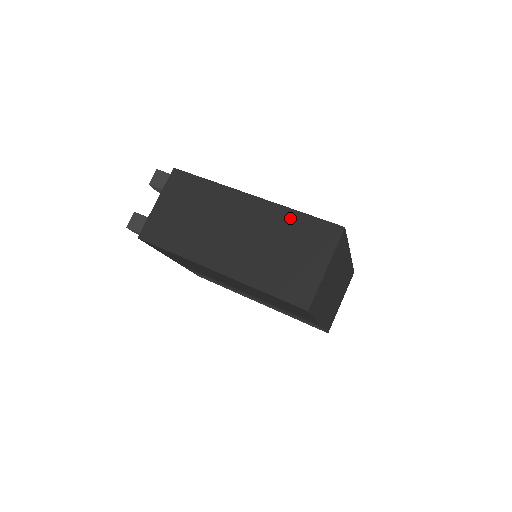
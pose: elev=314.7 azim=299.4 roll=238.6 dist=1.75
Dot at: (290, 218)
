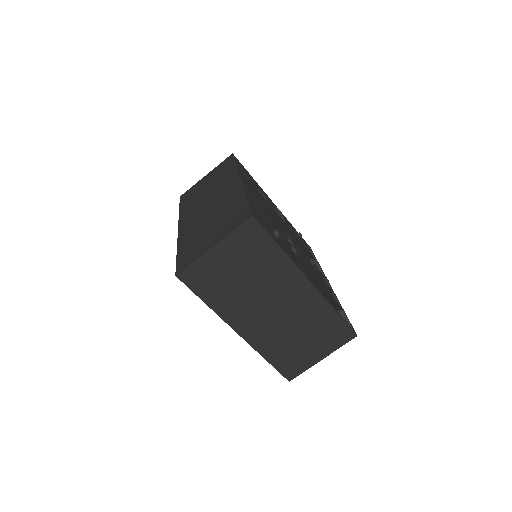
Dot at: (238, 200)
